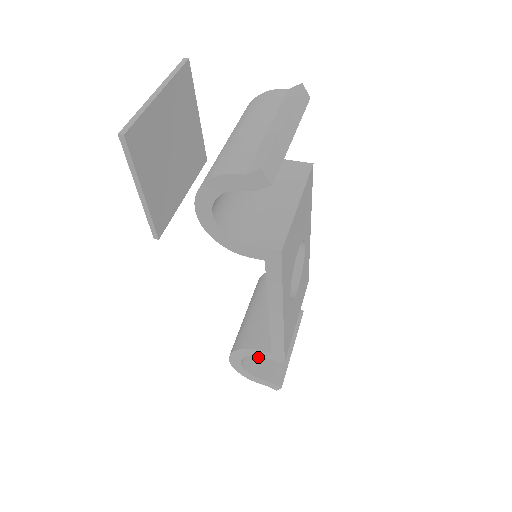
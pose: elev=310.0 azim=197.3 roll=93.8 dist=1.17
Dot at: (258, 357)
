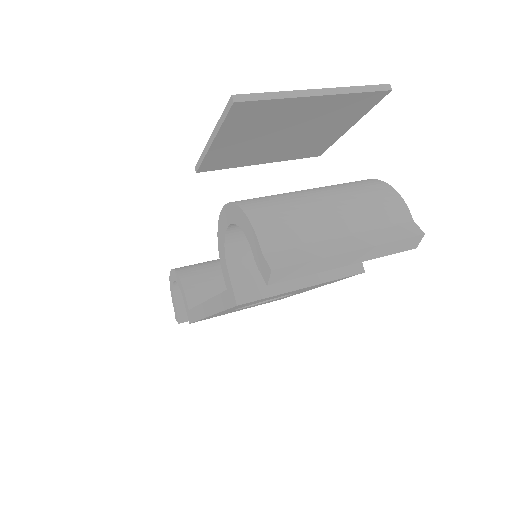
Dot at: occluded
